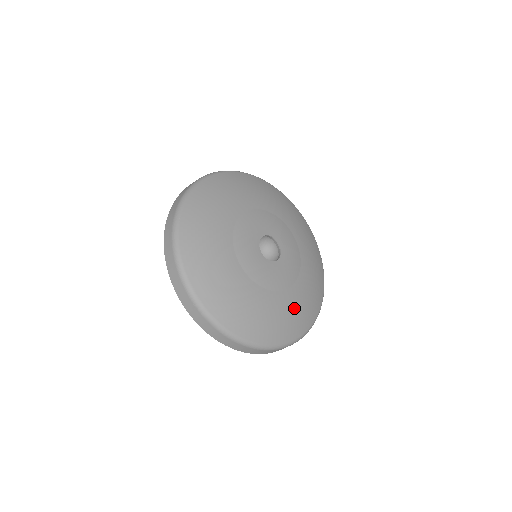
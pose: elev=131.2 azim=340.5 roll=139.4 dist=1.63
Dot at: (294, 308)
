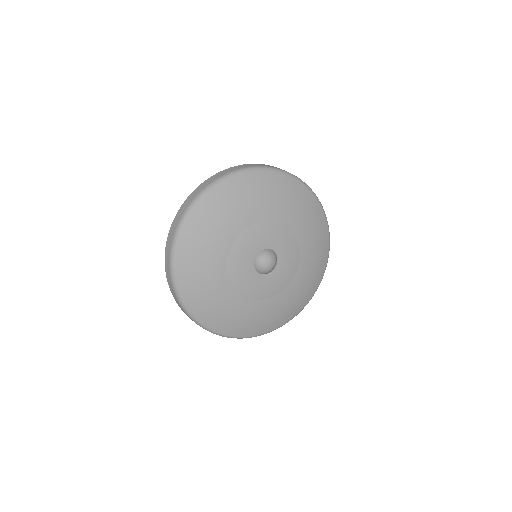
Dot at: (237, 314)
